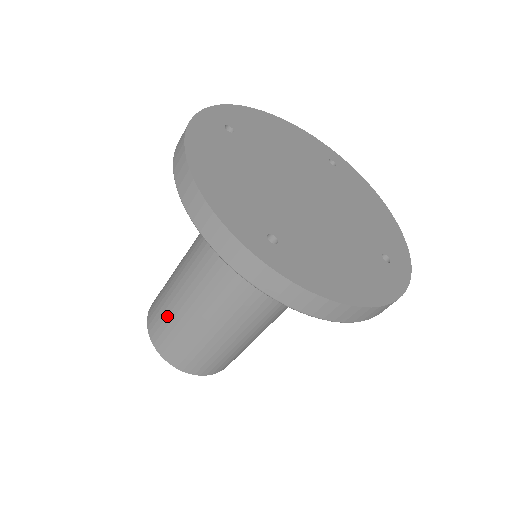
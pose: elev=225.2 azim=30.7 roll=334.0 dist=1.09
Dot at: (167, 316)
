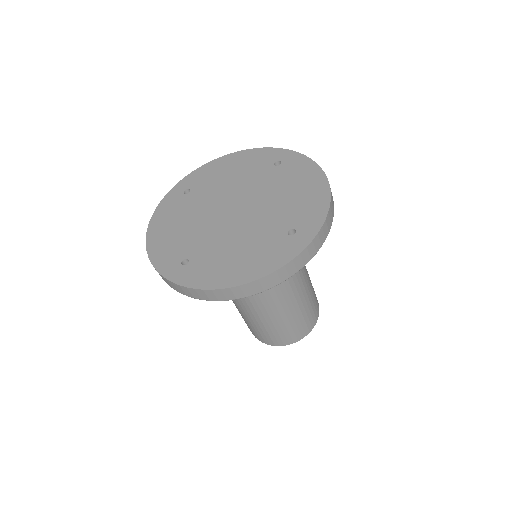
Dot at: occluded
